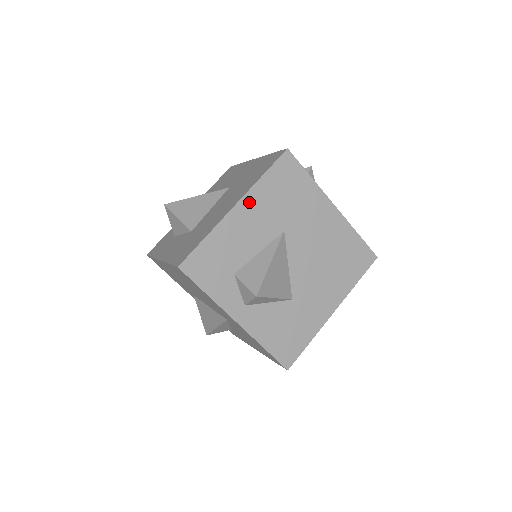
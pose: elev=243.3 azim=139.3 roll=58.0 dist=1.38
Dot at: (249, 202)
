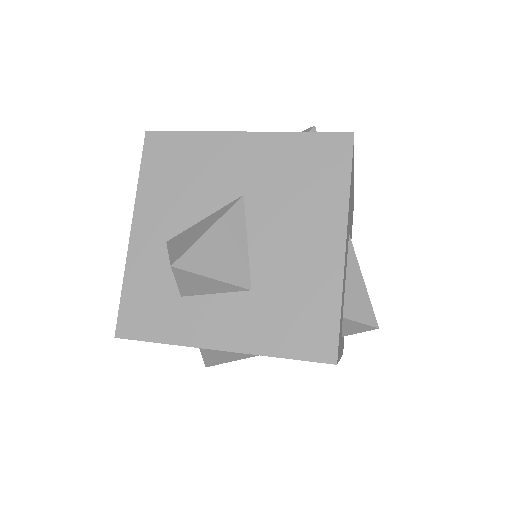
Dot at: (347, 228)
